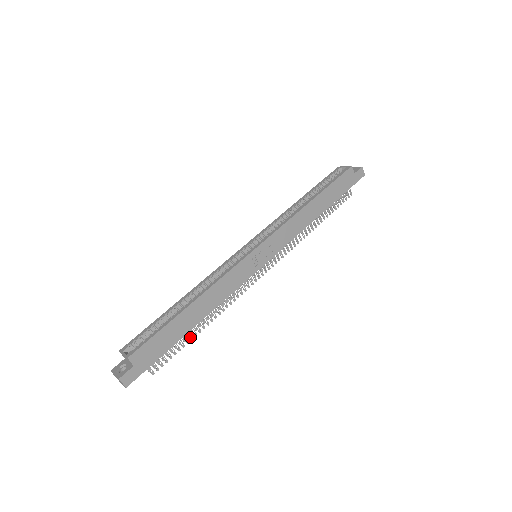
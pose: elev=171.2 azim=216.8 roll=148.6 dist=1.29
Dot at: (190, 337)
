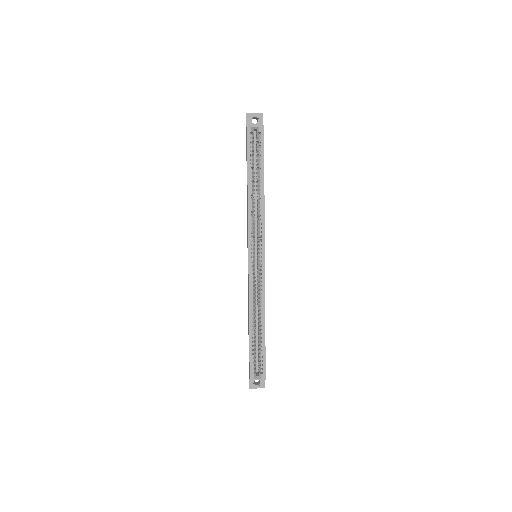
Dot at: occluded
